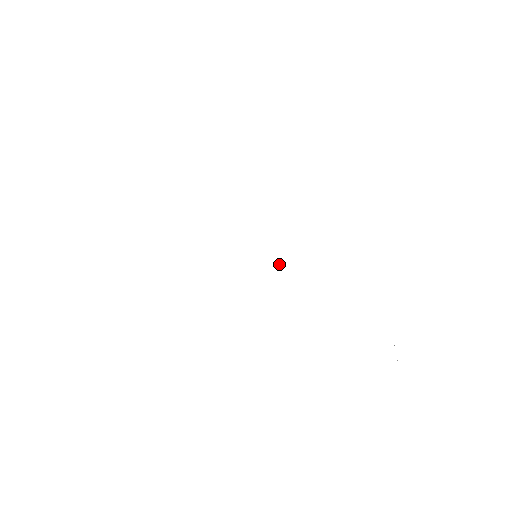
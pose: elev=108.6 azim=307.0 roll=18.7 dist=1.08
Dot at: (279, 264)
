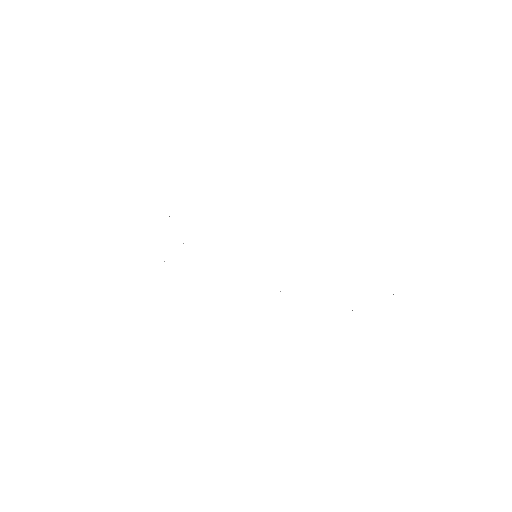
Dot at: occluded
